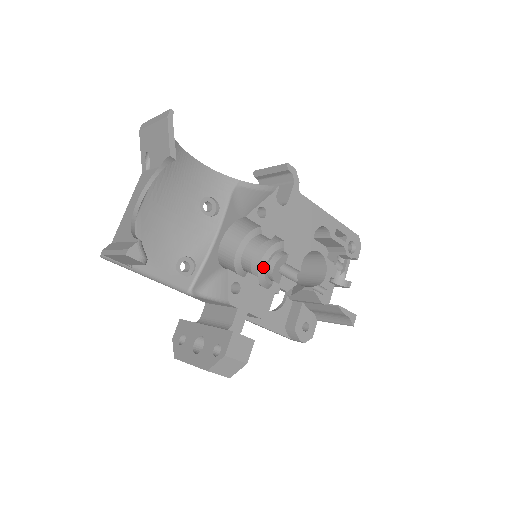
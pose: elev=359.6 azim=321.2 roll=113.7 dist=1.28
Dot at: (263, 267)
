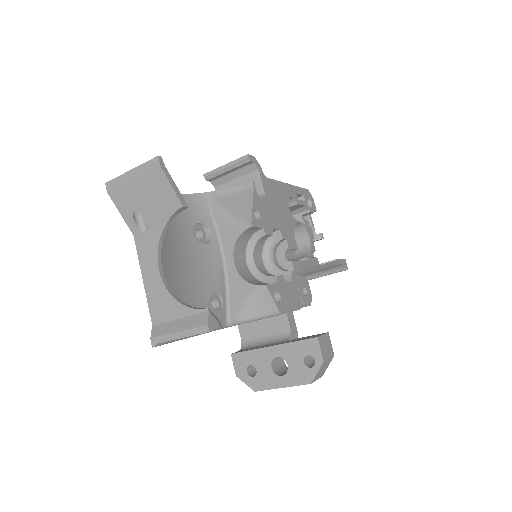
Dot at: (268, 263)
